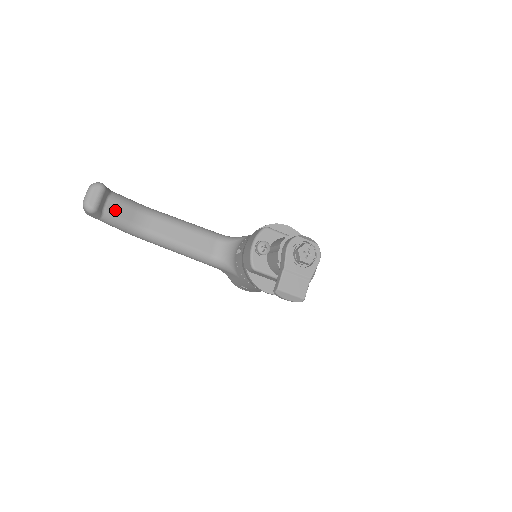
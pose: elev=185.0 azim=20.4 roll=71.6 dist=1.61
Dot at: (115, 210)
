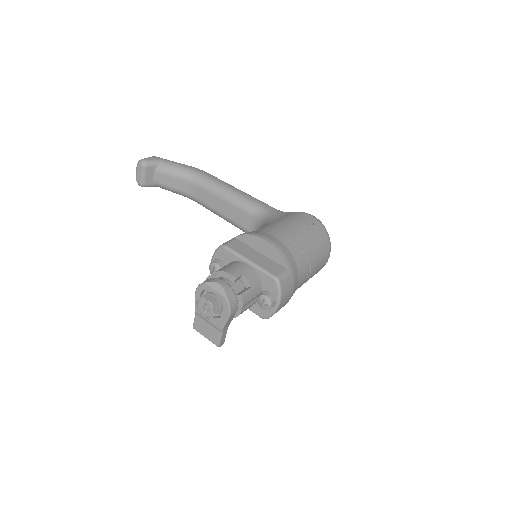
Dot at: (164, 181)
